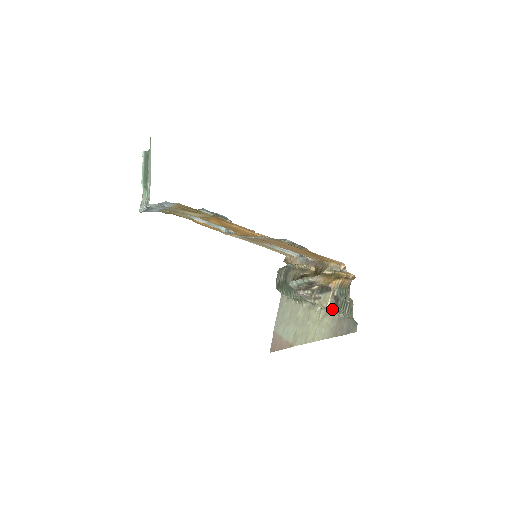
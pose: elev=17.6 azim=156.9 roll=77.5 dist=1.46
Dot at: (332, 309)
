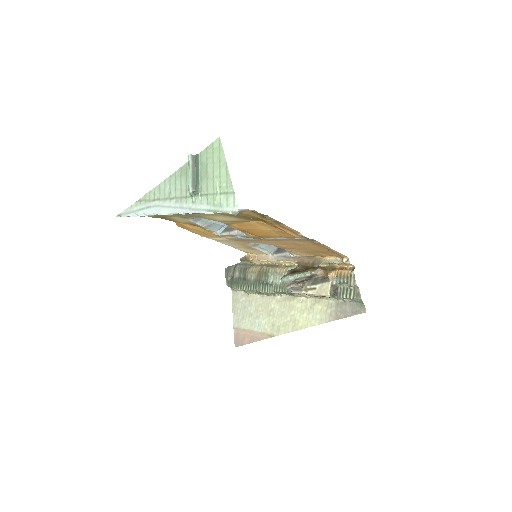
Dot at: (332, 297)
